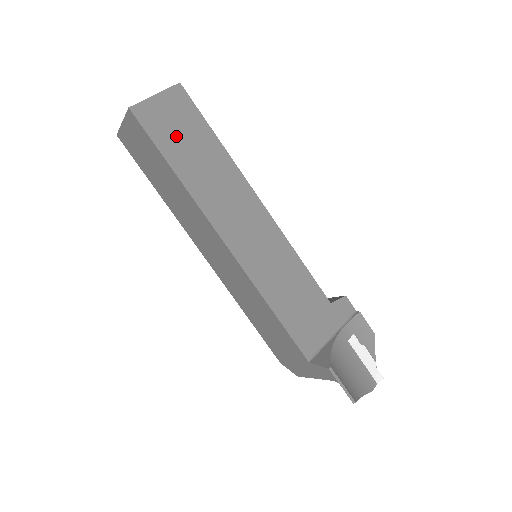
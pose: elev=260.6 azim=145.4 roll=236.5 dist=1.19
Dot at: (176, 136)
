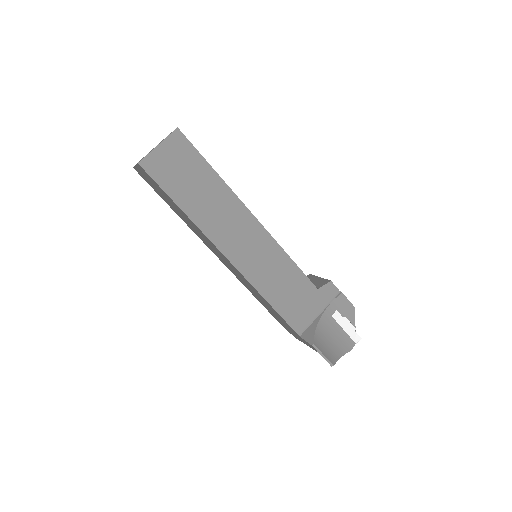
Dot at: (179, 178)
